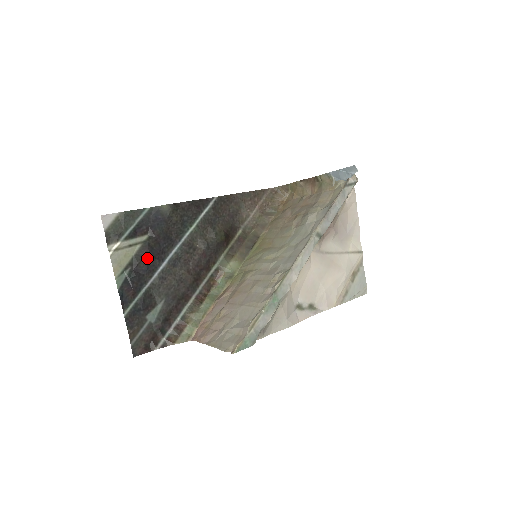
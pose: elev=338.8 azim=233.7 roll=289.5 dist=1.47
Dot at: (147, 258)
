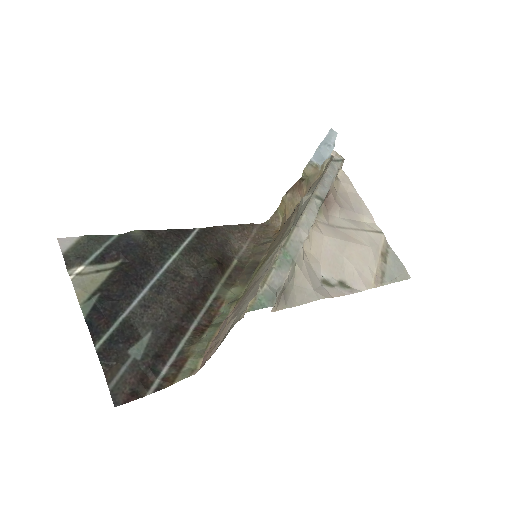
Dot at: (121, 283)
